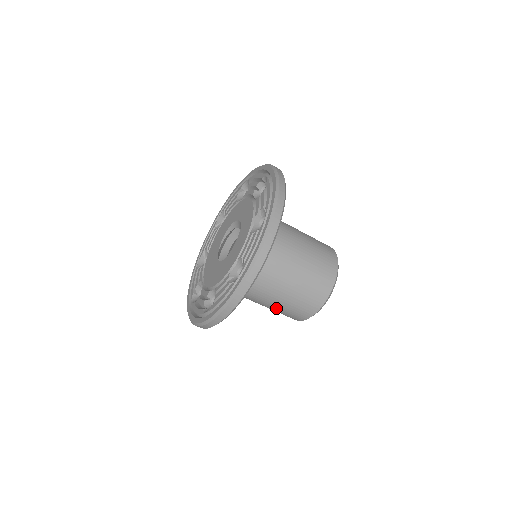
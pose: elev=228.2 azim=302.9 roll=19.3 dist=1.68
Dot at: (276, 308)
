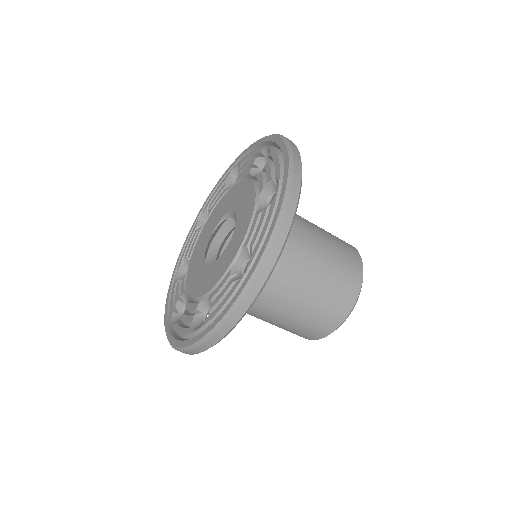
Dot at: occluded
